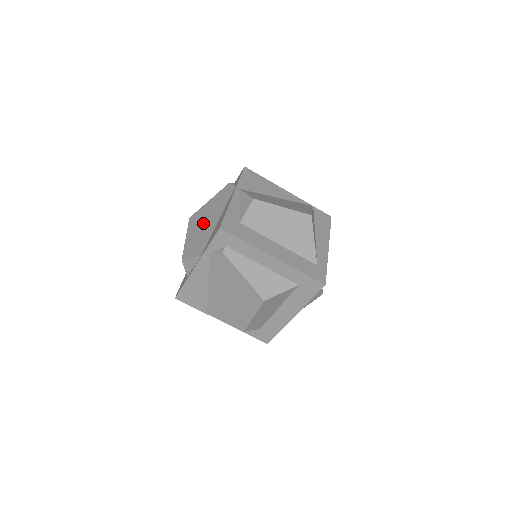
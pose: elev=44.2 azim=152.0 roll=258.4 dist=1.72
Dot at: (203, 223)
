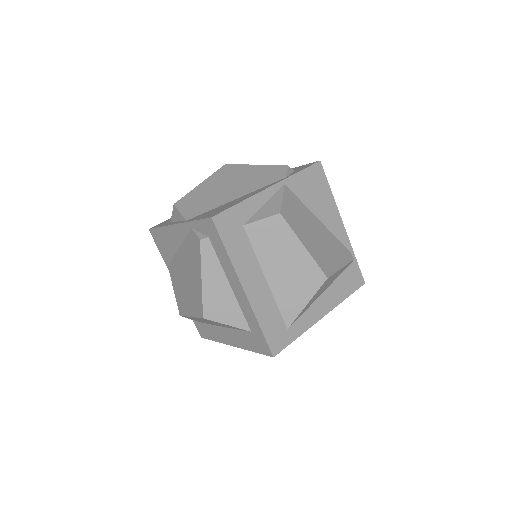
Dot at: (225, 185)
